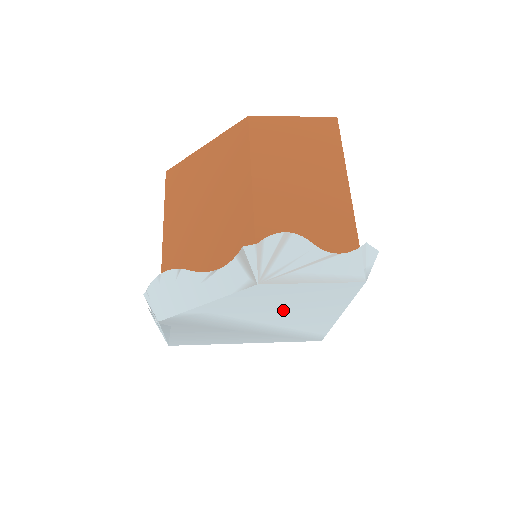
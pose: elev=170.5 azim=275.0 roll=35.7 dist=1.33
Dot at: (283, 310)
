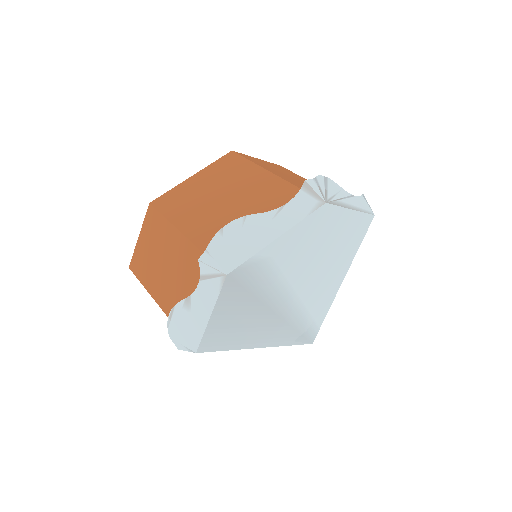
Dot at: (318, 261)
